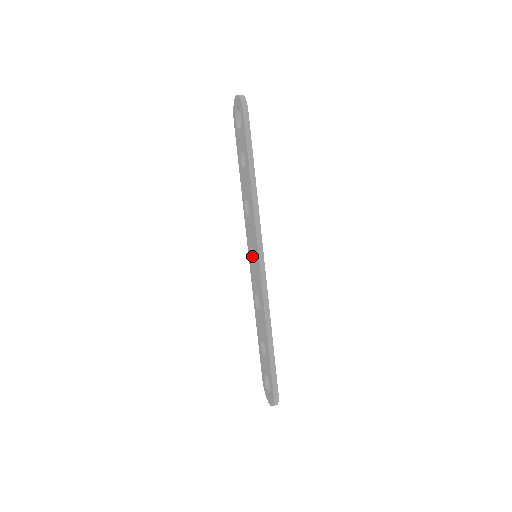
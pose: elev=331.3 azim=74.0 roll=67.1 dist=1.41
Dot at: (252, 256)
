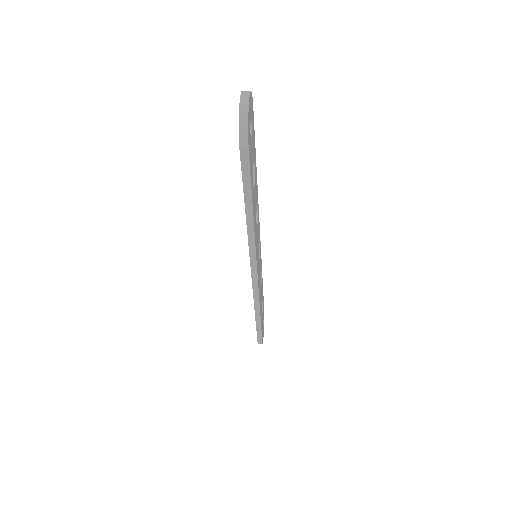
Dot at: occluded
